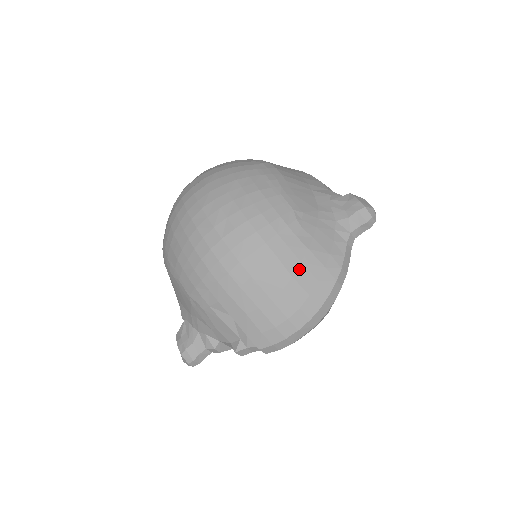
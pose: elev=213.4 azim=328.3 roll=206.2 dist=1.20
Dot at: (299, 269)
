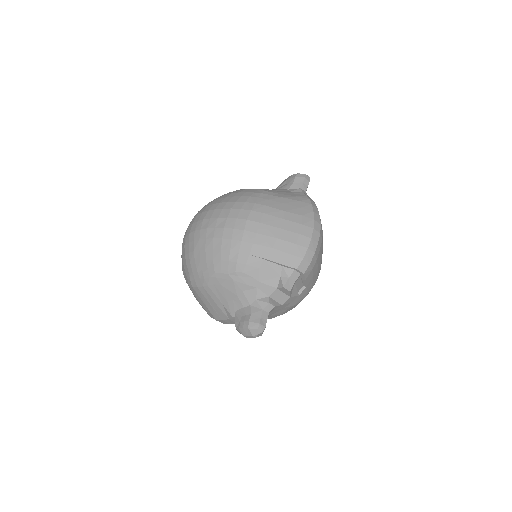
Dot at: (285, 207)
